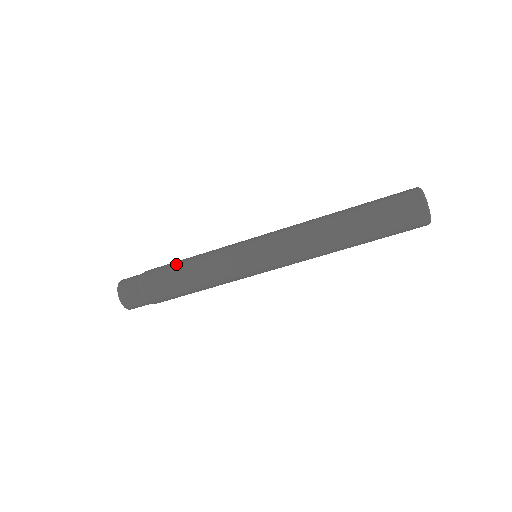
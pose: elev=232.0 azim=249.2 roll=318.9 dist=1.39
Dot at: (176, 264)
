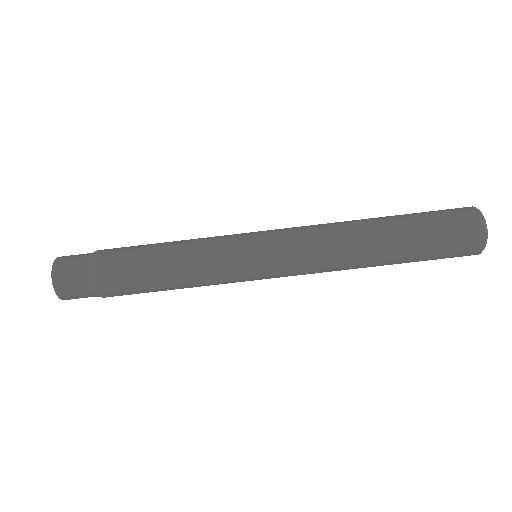
Dot at: occluded
